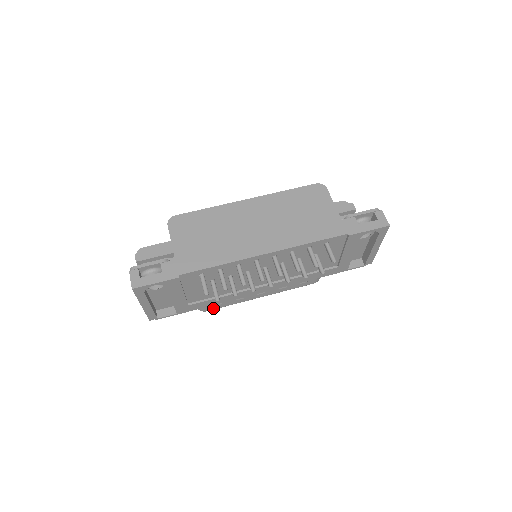
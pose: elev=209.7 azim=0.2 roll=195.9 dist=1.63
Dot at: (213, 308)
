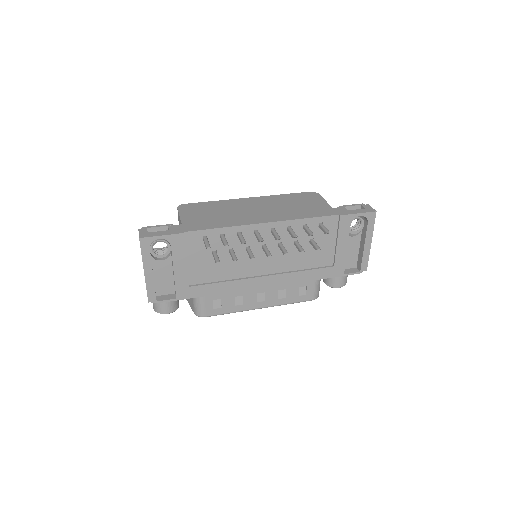
Dot at: (212, 313)
